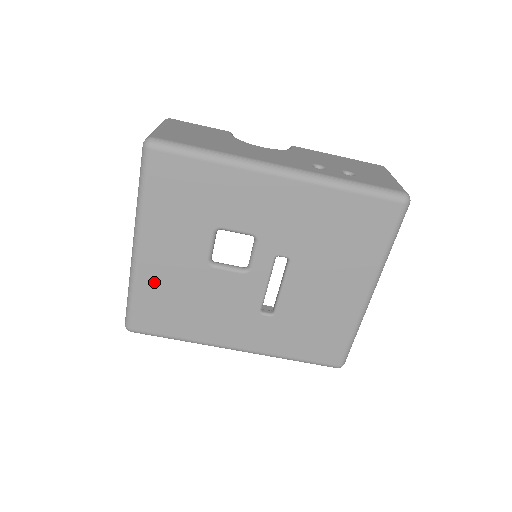
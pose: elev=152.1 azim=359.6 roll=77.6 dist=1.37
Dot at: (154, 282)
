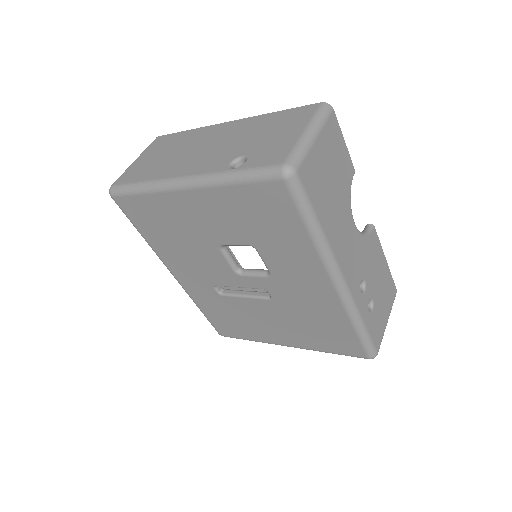
Dot at: (168, 208)
